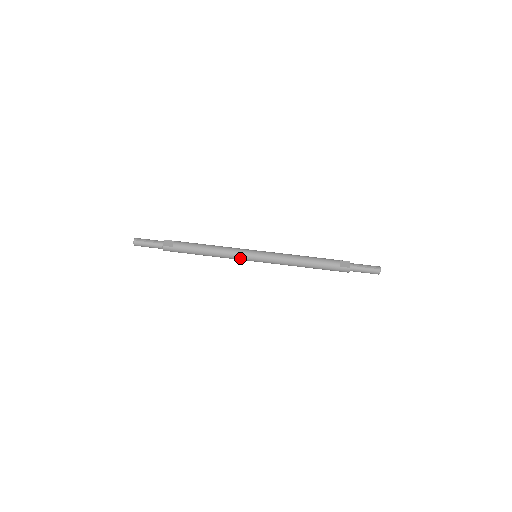
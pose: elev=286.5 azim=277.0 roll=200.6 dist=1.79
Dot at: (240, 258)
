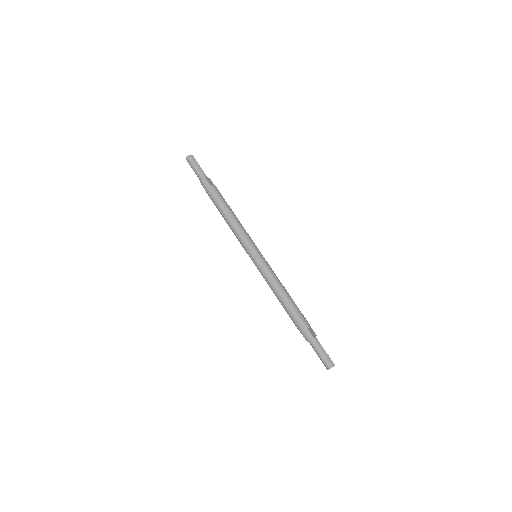
Dot at: (245, 243)
